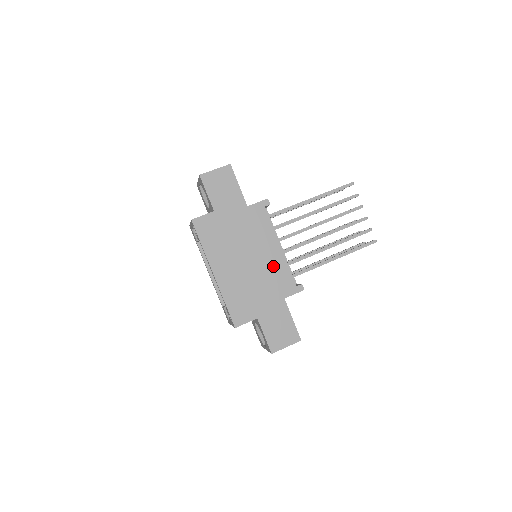
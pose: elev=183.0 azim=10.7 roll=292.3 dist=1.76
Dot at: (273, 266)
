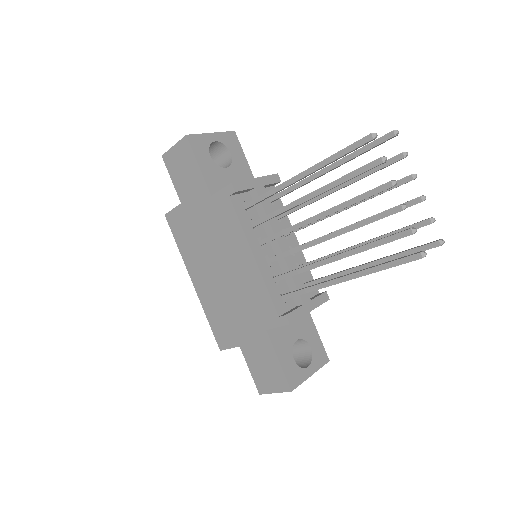
Dot at: (248, 283)
